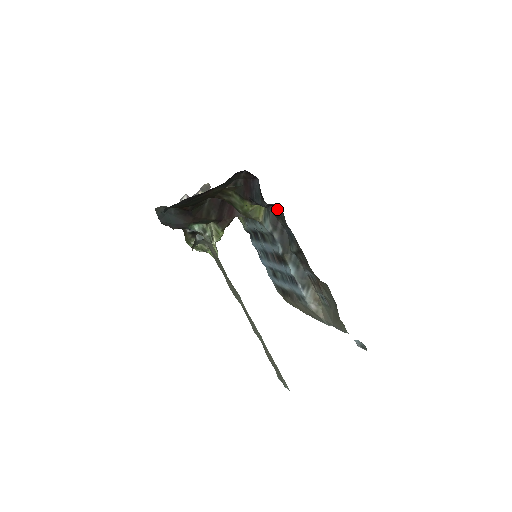
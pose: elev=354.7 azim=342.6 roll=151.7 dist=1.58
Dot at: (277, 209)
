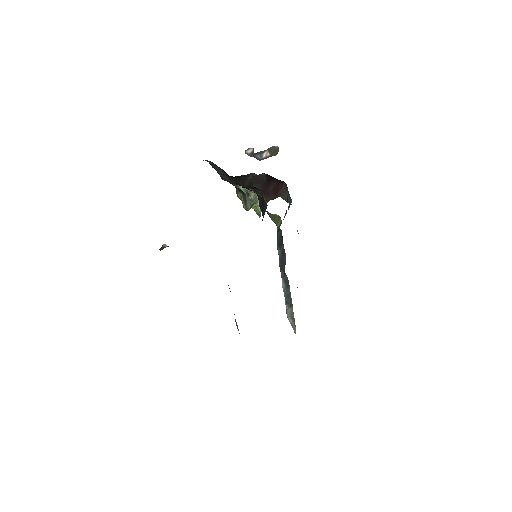
Dot at: occluded
